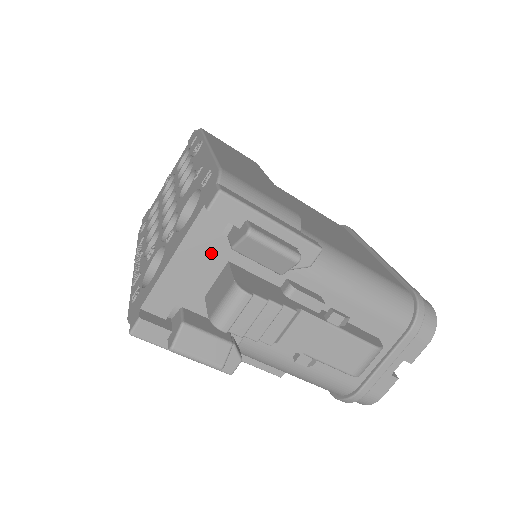
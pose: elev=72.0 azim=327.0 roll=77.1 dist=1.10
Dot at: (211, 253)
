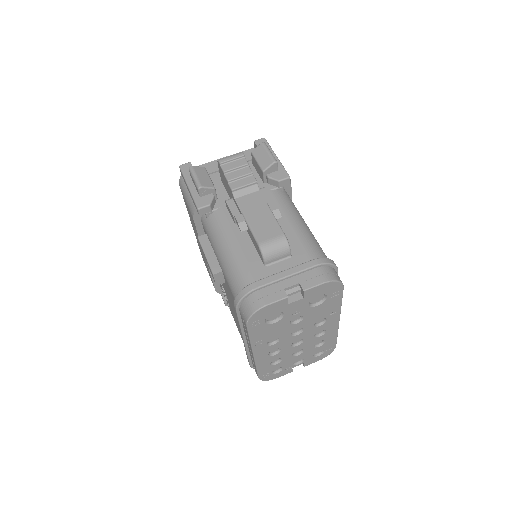
Dot at: occluded
